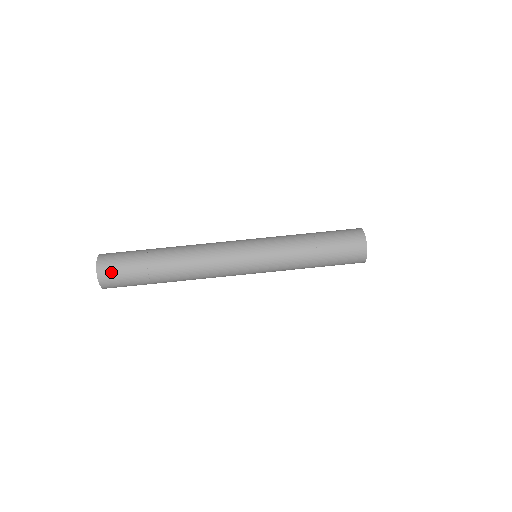
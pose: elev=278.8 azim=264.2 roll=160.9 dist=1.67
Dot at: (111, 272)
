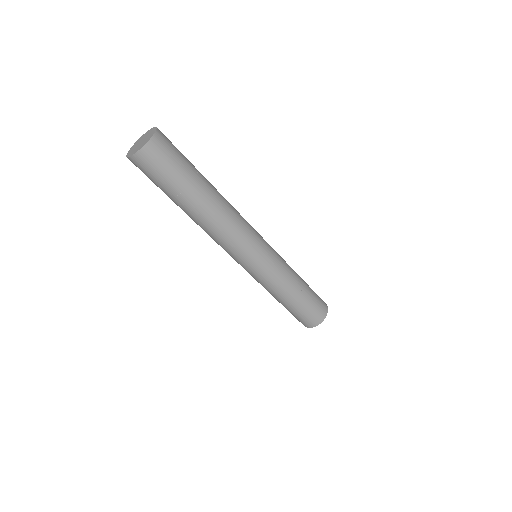
Dot at: (157, 158)
